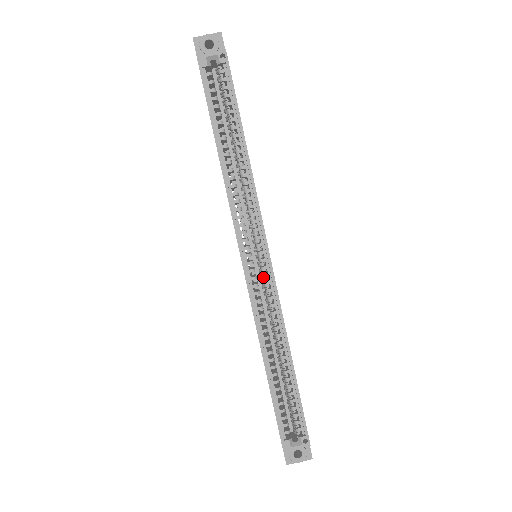
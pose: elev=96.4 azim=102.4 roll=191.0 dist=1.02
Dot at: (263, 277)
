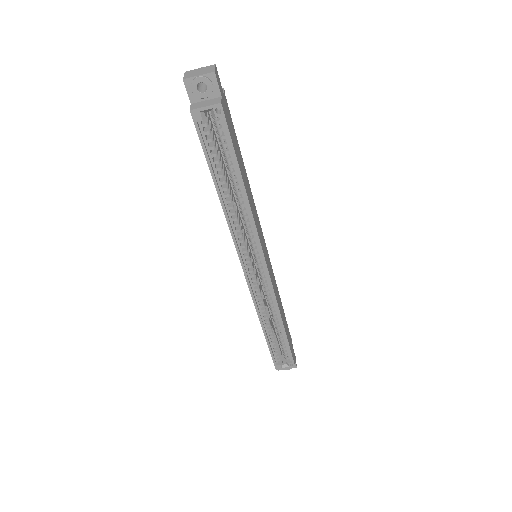
Dot at: (262, 279)
